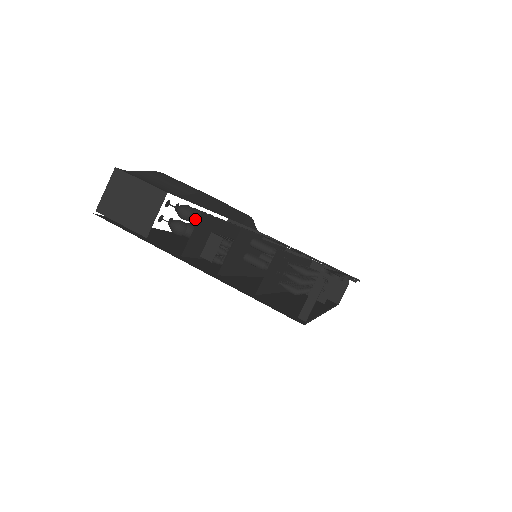
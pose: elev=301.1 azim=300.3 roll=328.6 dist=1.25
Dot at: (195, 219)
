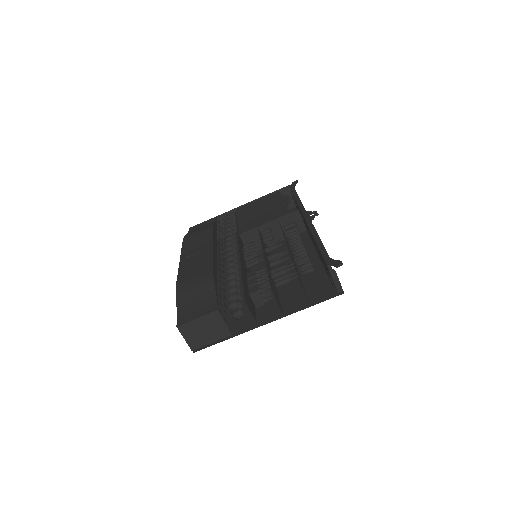
Dot at: (234, 298)
